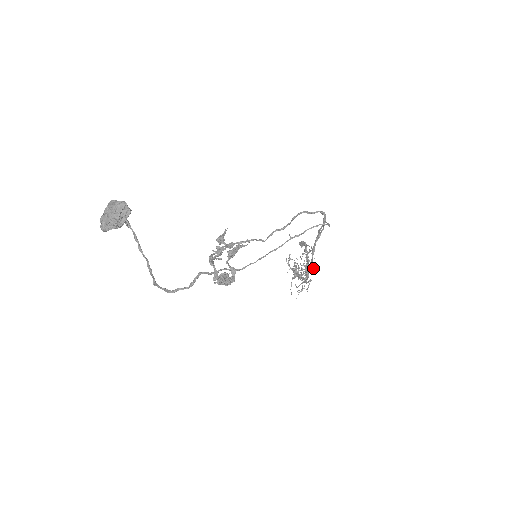
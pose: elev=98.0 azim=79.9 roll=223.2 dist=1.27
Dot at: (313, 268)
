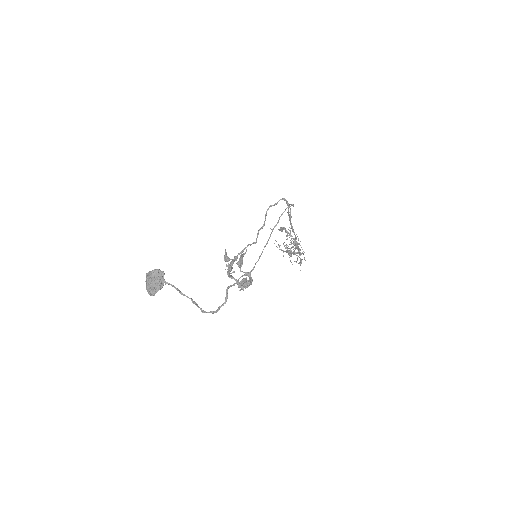
Dot at: (300, 241)
